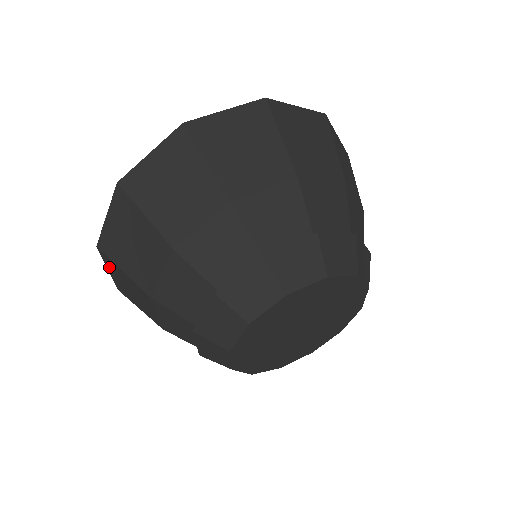
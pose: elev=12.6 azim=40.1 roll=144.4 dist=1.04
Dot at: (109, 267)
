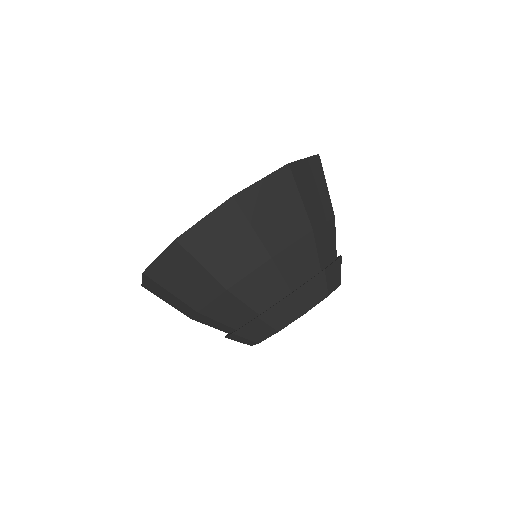
Dot at: occluded
